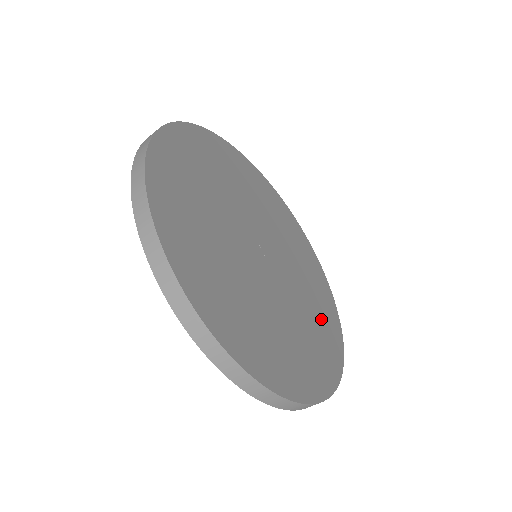
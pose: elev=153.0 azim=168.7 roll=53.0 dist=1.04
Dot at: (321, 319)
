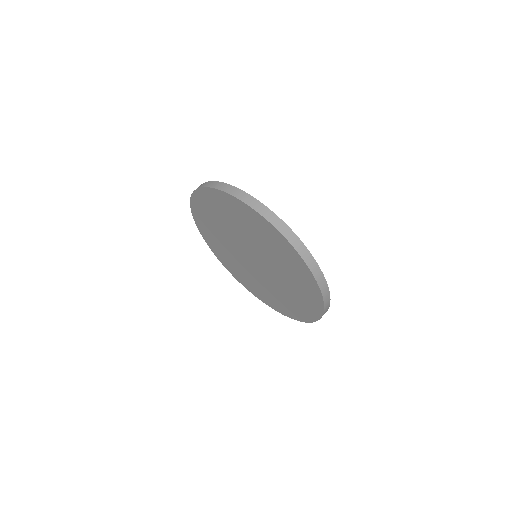
Dot at: occluded
